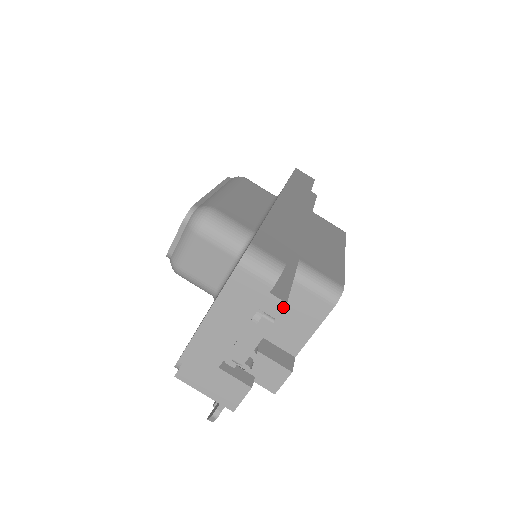
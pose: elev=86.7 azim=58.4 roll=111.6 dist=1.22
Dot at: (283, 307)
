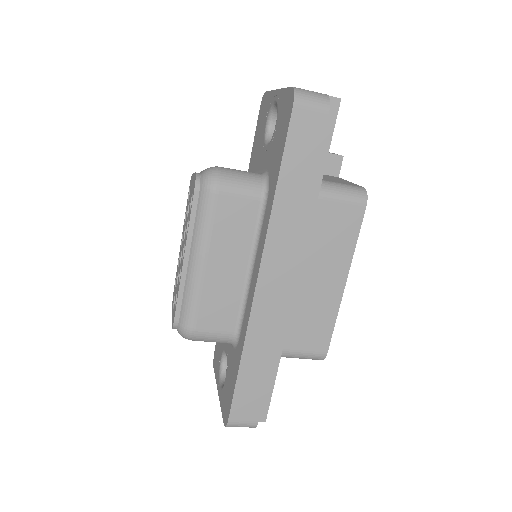
Dot at: (264, 420)
